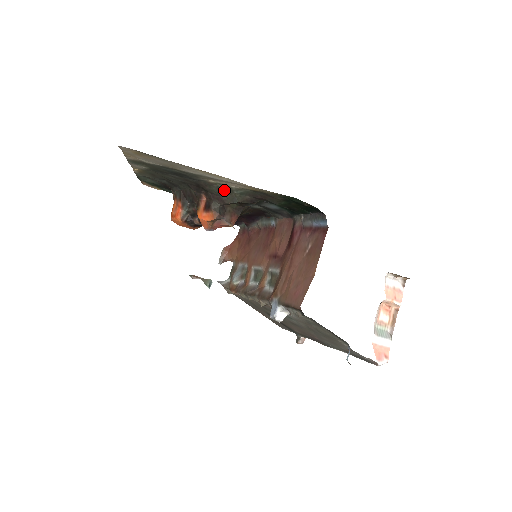
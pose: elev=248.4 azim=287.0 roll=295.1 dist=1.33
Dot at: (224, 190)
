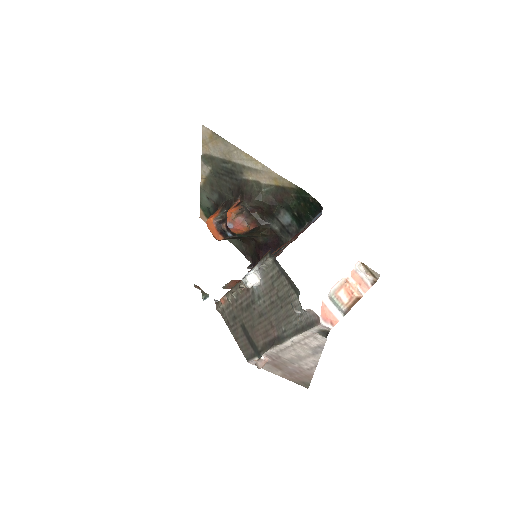
Dot at: (256, 188)
